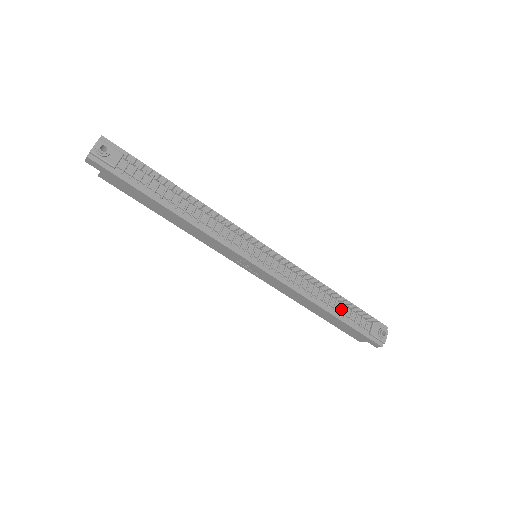
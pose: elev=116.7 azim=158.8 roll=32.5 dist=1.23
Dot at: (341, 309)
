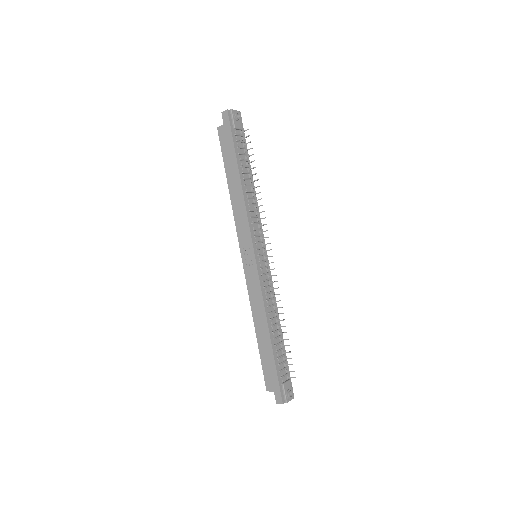
Dot at: (278, 345)
